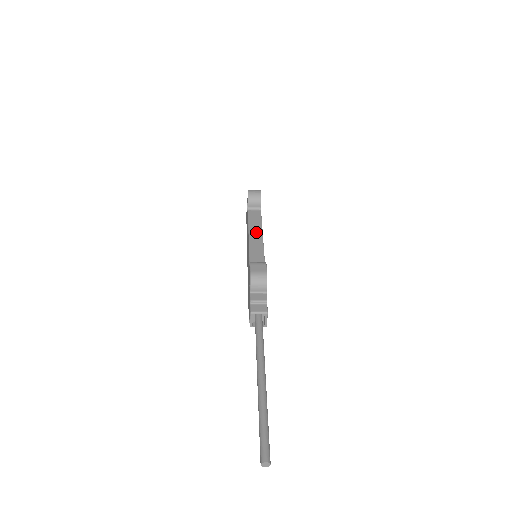
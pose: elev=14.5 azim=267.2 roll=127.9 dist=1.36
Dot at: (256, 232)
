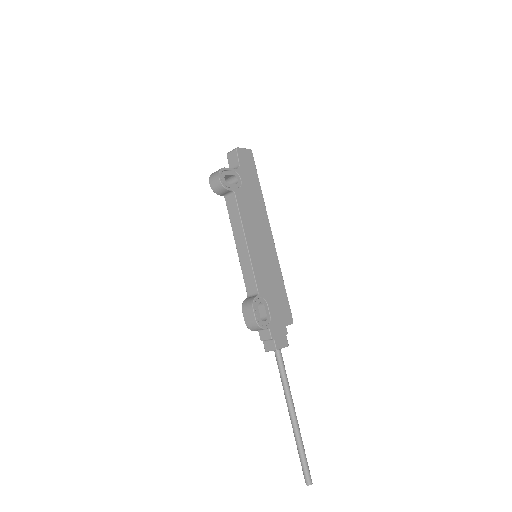
Dot at: (240, 238)
